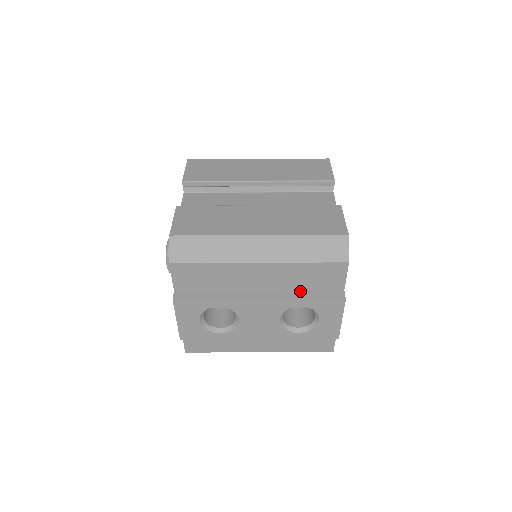
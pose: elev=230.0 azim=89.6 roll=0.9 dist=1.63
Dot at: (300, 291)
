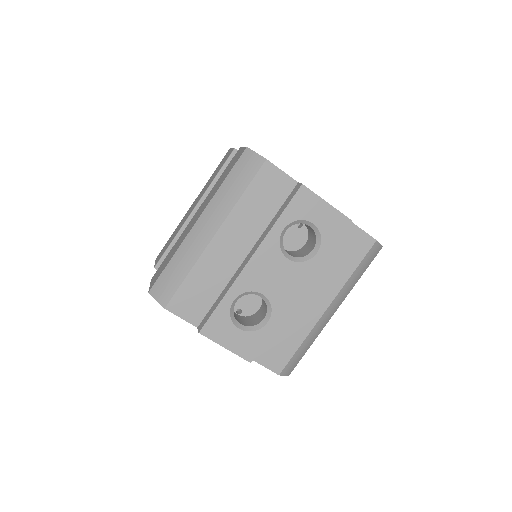
Dot at: (271, 221)
